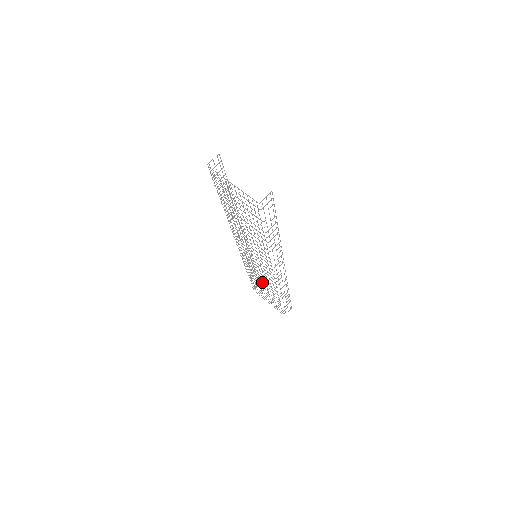
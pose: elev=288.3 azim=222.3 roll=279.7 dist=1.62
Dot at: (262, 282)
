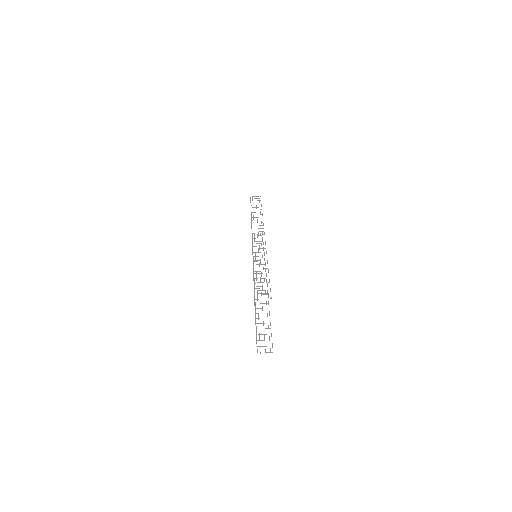
Dot at: occluded
